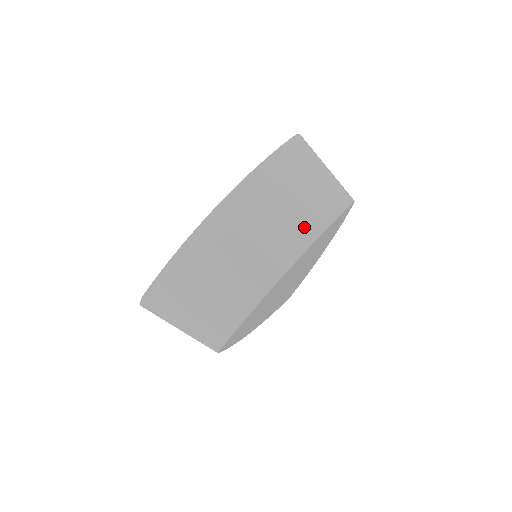
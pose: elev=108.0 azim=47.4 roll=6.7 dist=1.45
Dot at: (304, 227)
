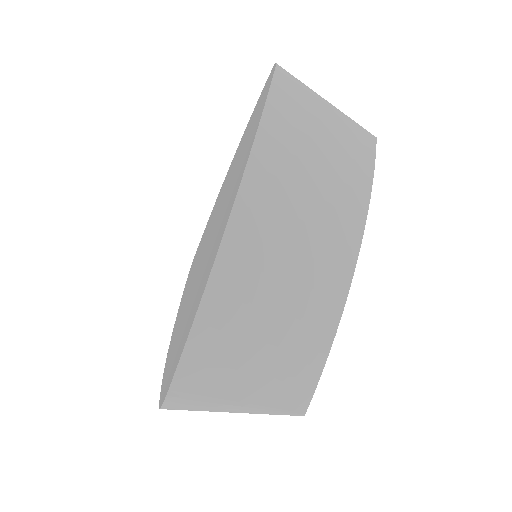
Dot at: (350, 193)
